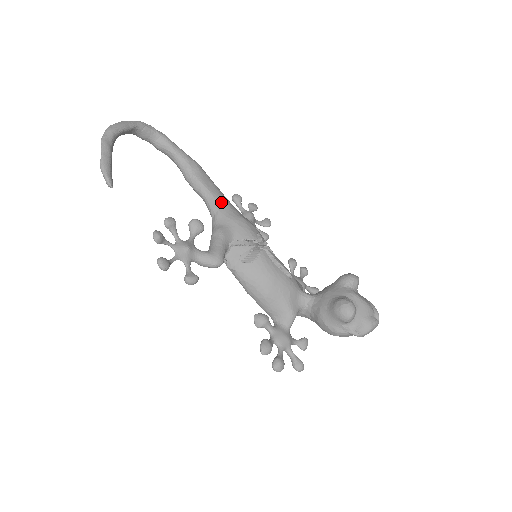
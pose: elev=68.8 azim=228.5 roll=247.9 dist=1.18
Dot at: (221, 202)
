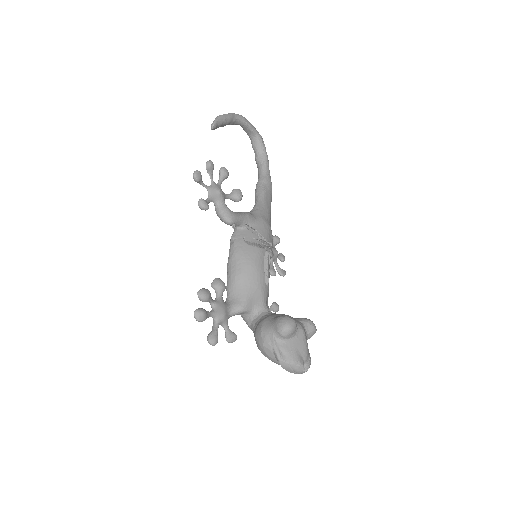
Dot at: (265, 209)
